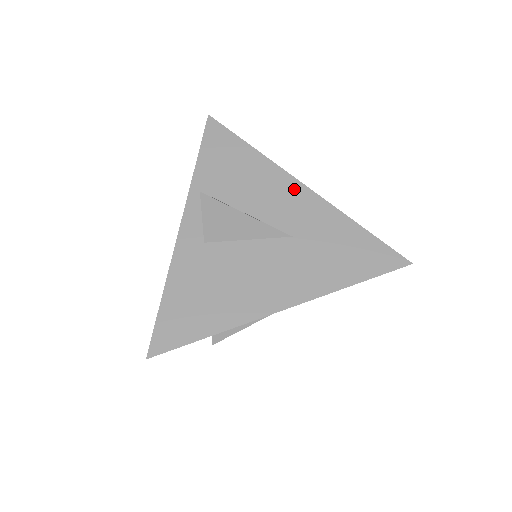
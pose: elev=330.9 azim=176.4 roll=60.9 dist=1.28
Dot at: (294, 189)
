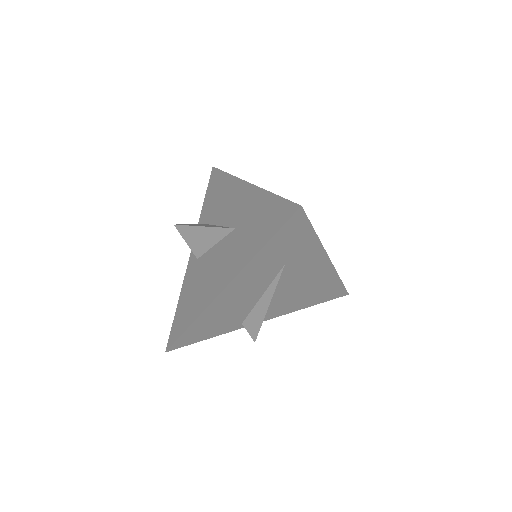
Dot at: (241, 189)
